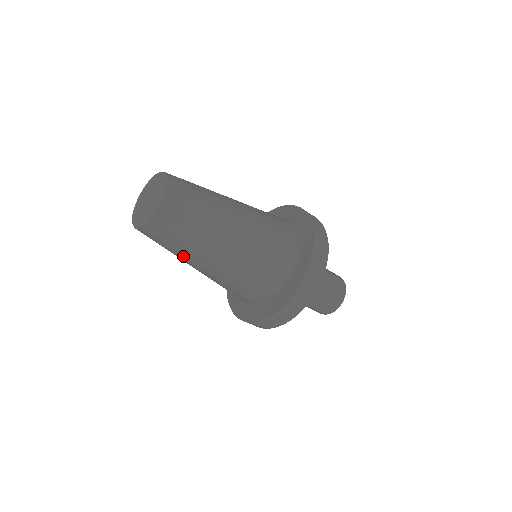
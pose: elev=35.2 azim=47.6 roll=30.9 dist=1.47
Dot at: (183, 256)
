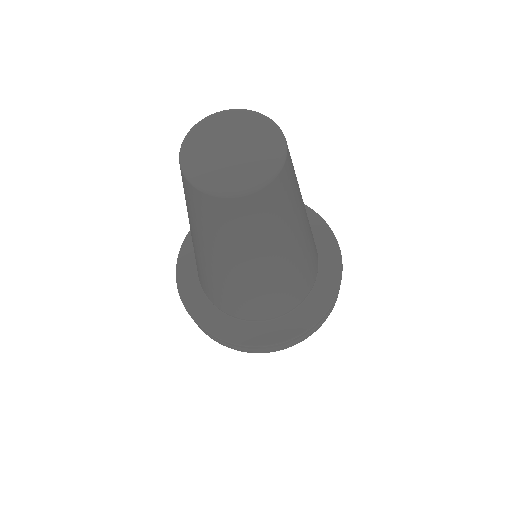
Dot at: (221, 248)
